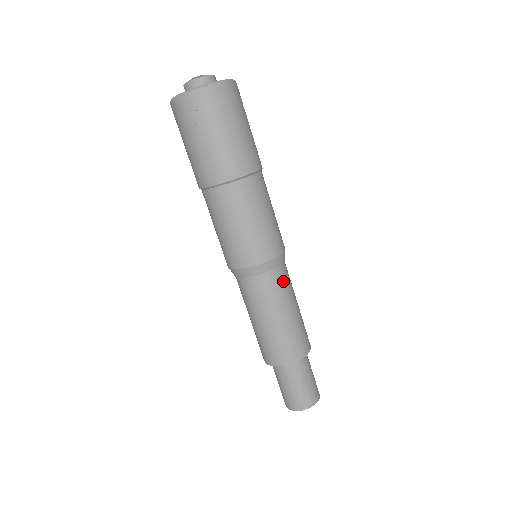
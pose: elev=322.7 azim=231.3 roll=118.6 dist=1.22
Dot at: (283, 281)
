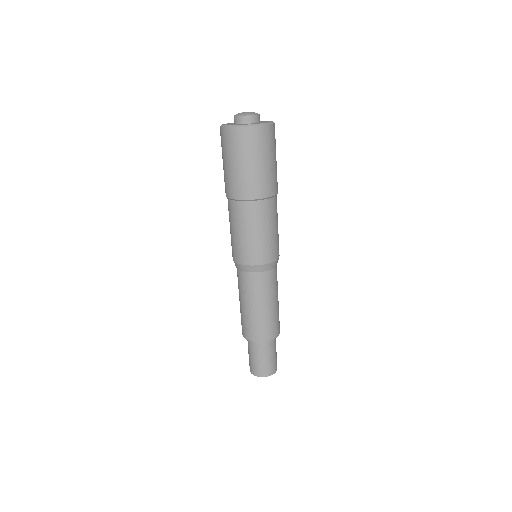
Dot at: (259, 284)
